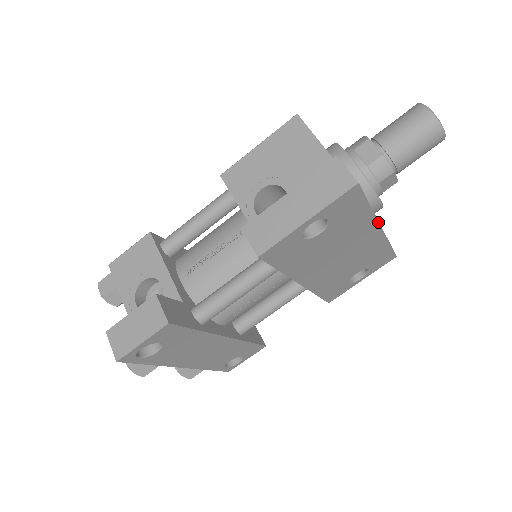
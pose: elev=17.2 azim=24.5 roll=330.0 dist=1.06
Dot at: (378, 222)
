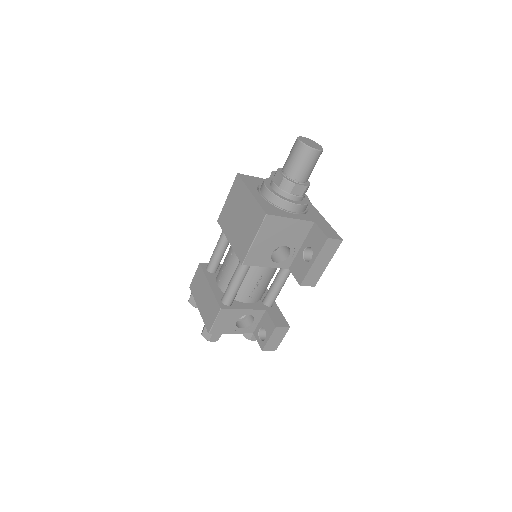
Dot at: (316, 209)
